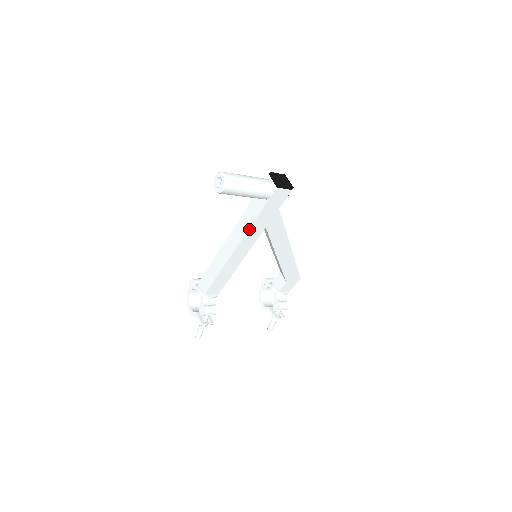
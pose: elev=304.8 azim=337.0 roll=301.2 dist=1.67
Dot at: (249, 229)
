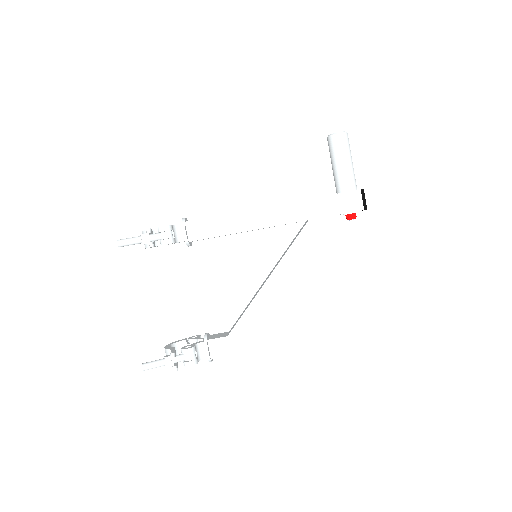
Dot at: (300, 201)
